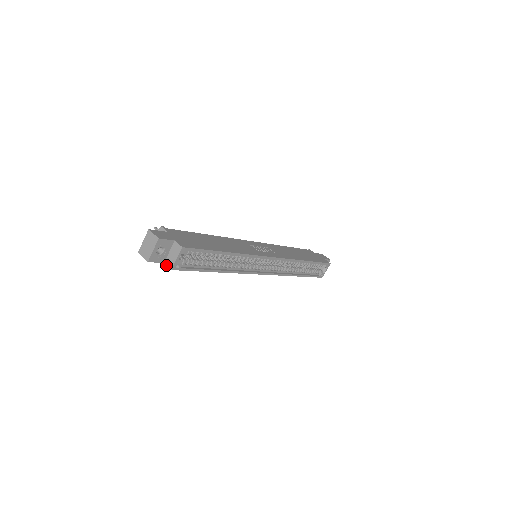
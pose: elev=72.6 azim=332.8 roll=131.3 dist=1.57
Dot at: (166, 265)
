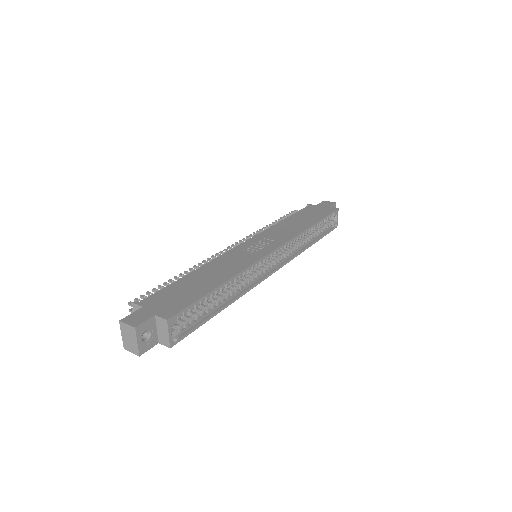
Dot at: occluded
